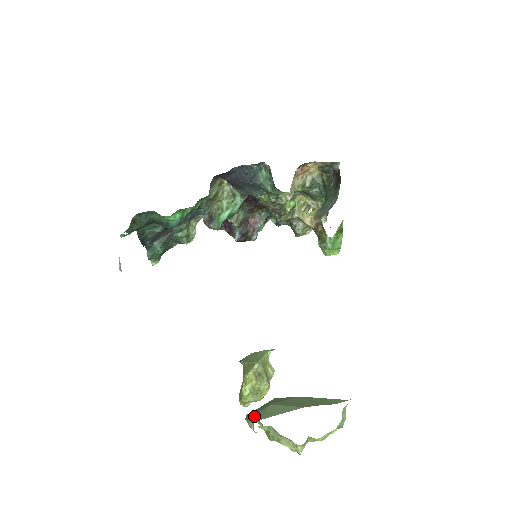
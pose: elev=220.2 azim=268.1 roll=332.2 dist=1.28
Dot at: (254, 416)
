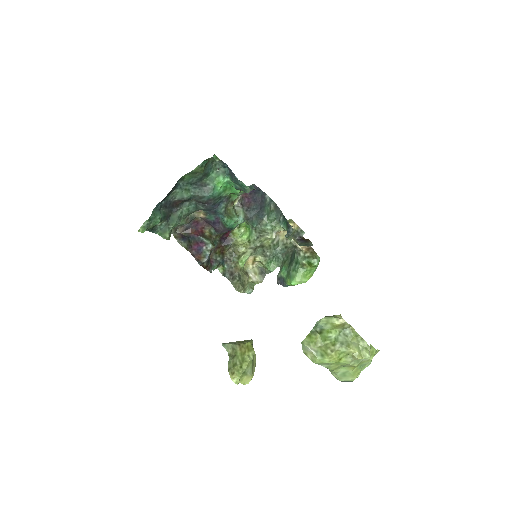
Dot at: (332, 316)
